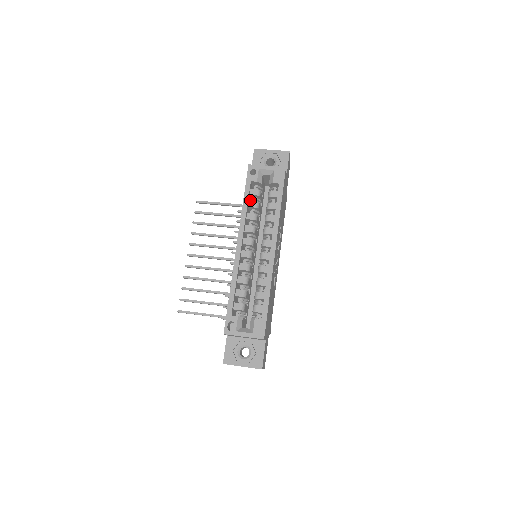
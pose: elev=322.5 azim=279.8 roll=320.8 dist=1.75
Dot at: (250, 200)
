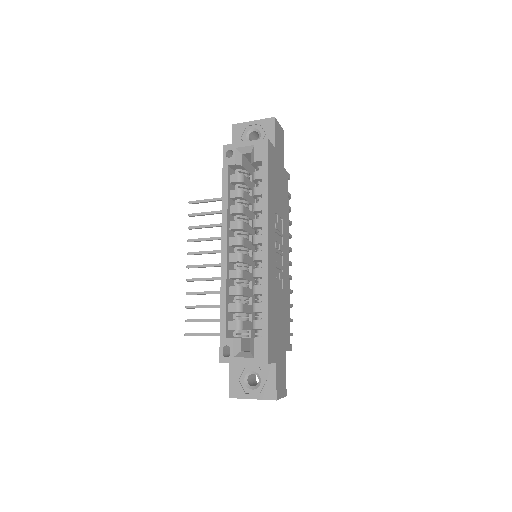
Dot at: (234, 189)
